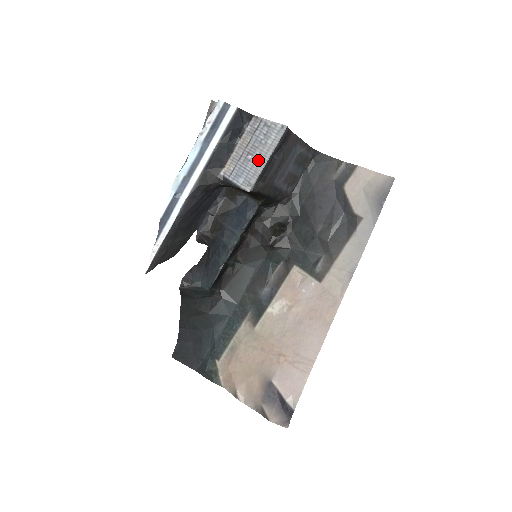
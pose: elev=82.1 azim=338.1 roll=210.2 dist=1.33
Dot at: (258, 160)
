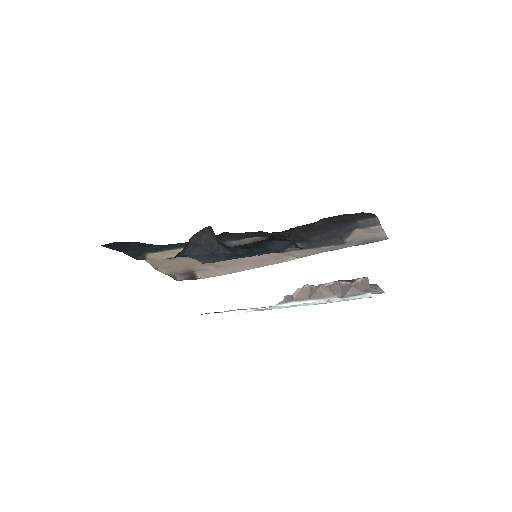
Dot at: occluded
